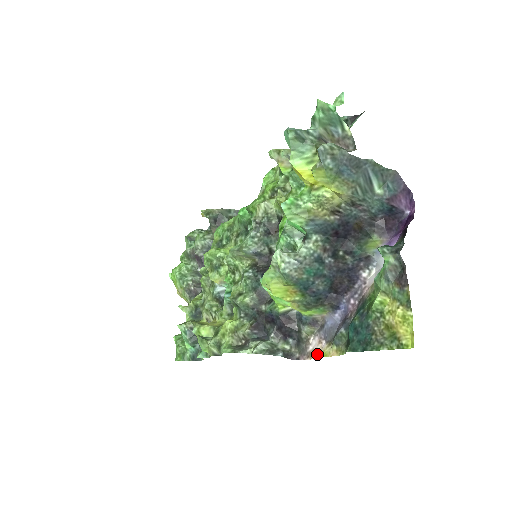
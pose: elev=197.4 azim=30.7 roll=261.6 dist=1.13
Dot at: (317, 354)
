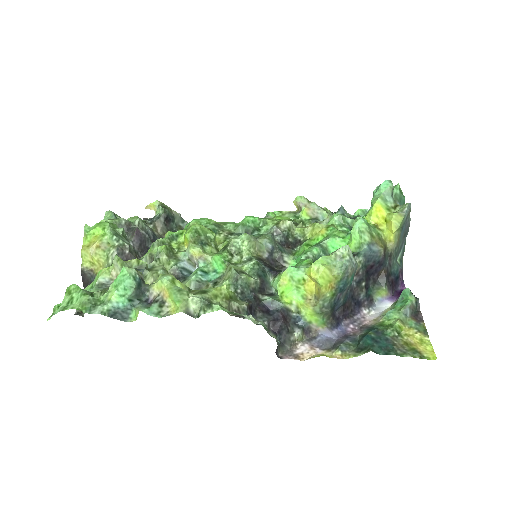
Dot at: (309, 357)
